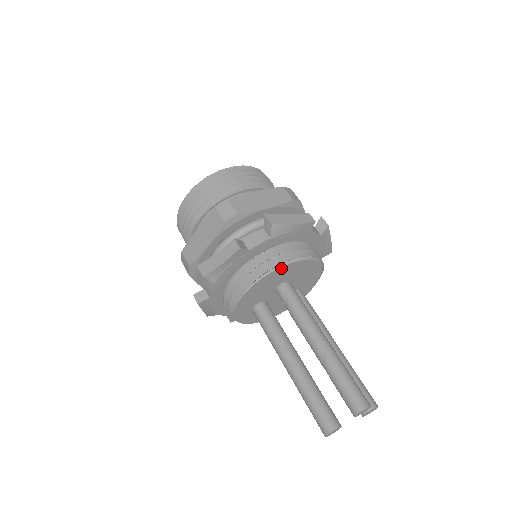
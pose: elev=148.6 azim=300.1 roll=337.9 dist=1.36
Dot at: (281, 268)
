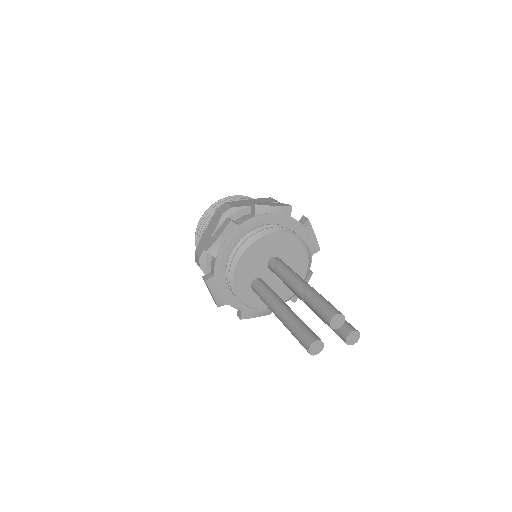
Dot at: (266, 237)
